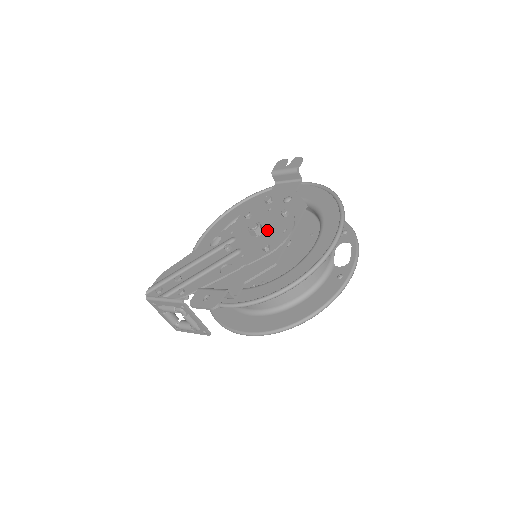
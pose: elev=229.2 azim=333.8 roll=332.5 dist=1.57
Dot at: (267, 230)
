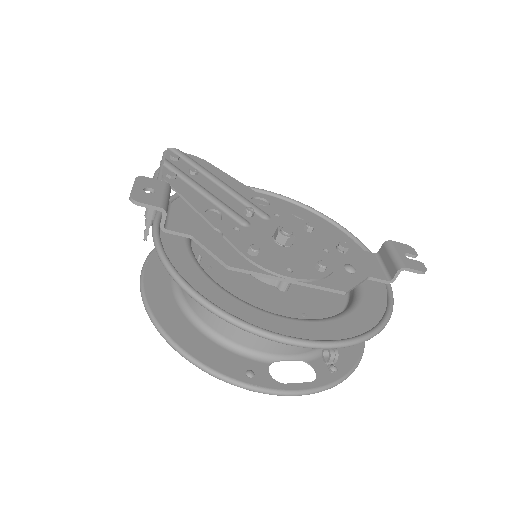
Dot at: (288, 250)
